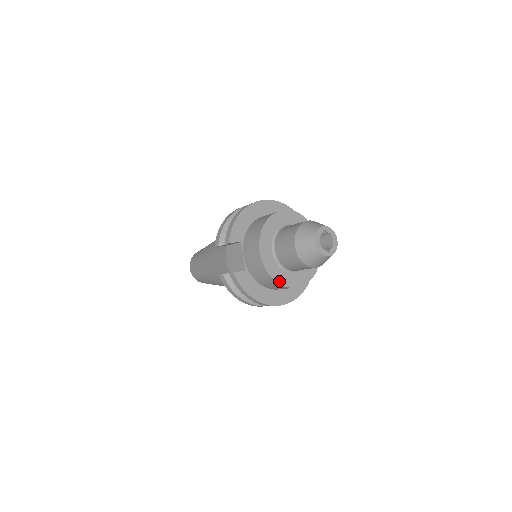
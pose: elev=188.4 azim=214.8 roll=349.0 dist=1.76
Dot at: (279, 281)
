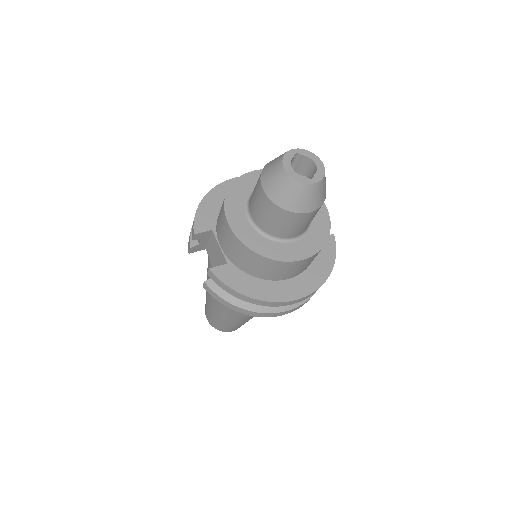
Dot at: (270, 256)
